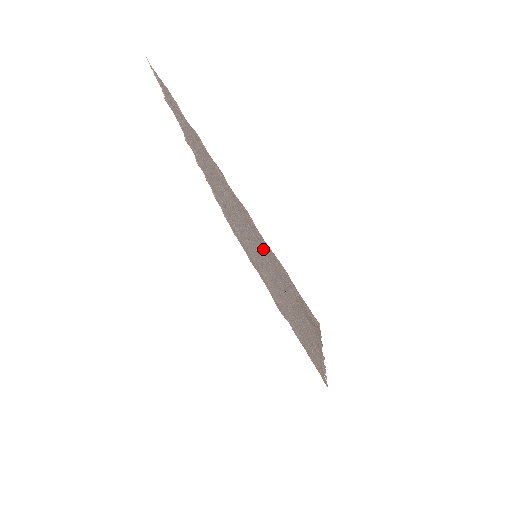
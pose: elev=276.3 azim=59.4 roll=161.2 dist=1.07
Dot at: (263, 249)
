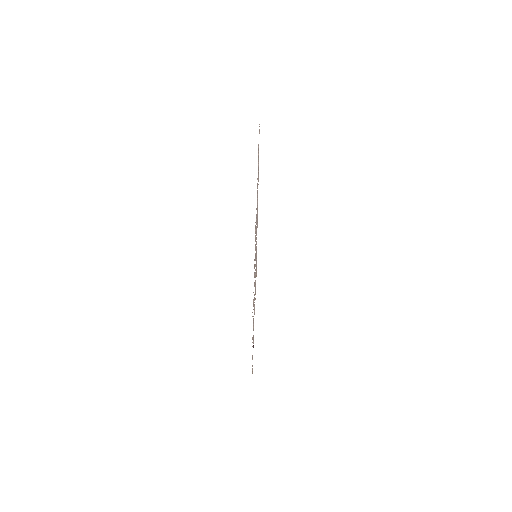
Dot at: (256, 221)
